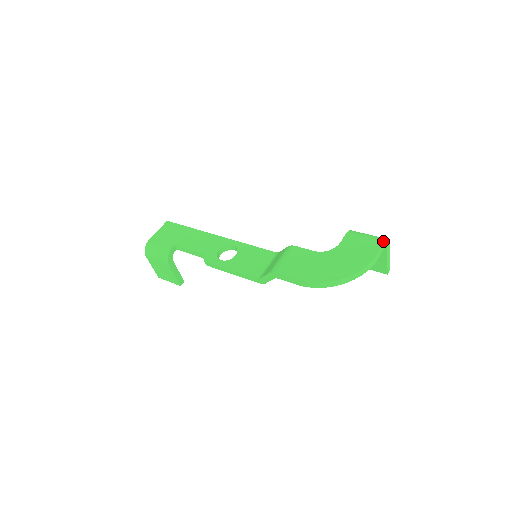
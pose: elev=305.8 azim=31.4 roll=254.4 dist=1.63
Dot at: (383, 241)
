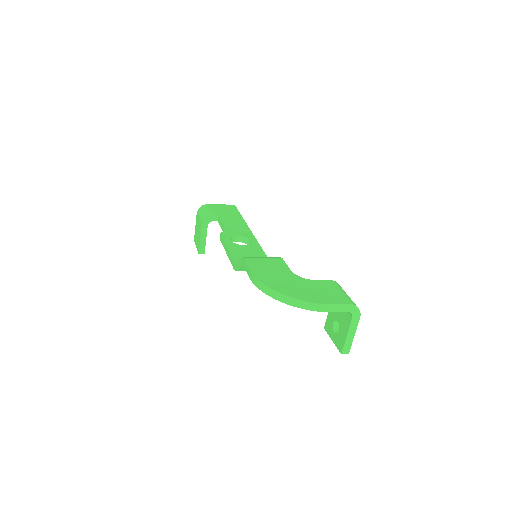
Dot at: (350, 303)
